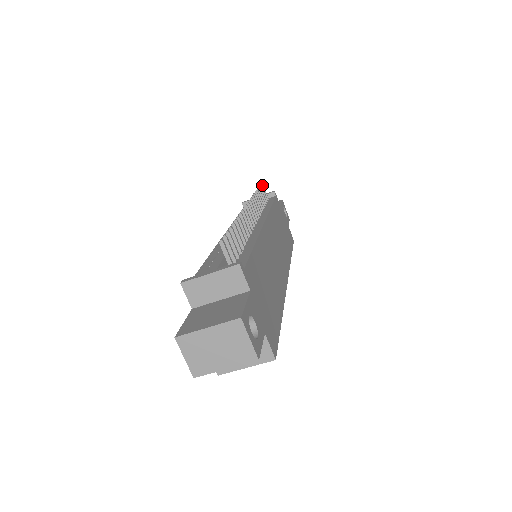
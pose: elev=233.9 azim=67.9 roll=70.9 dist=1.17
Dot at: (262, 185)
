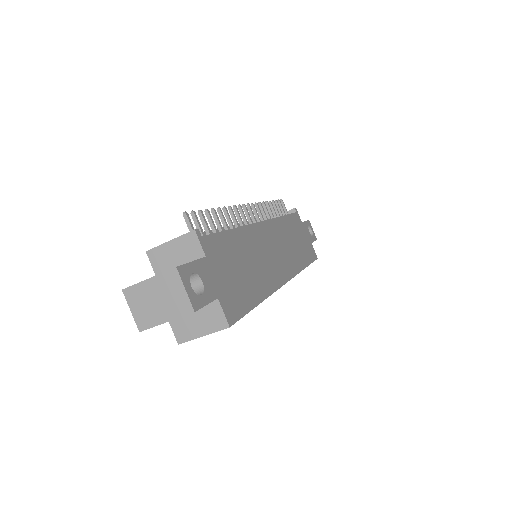
Dot at: (281, 201)
